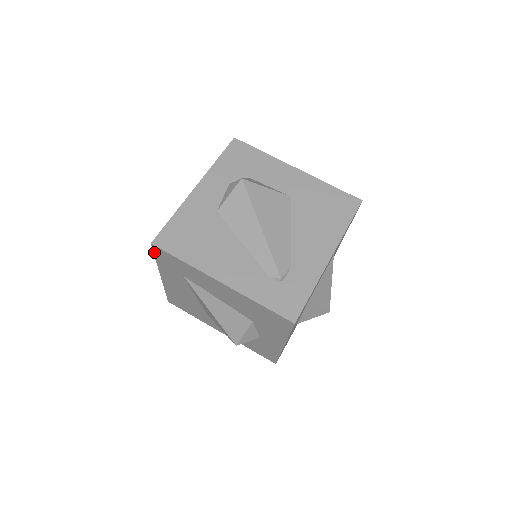
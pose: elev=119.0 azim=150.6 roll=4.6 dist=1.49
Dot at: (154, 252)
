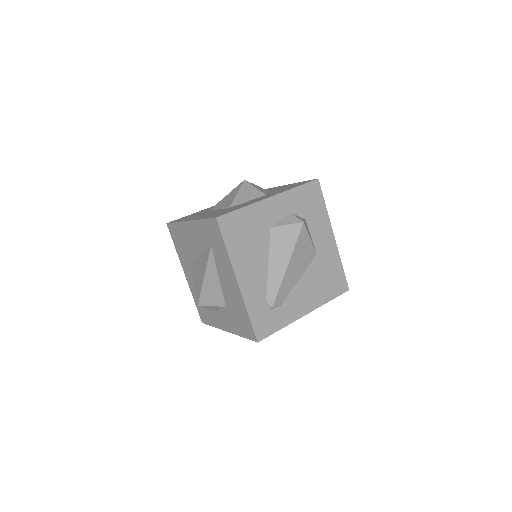
Dot at: (210, 219)
